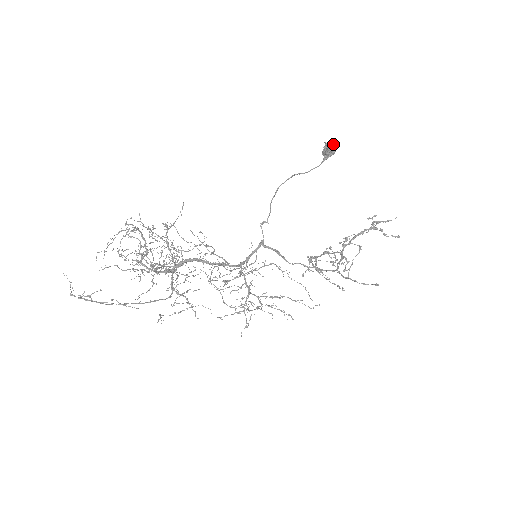
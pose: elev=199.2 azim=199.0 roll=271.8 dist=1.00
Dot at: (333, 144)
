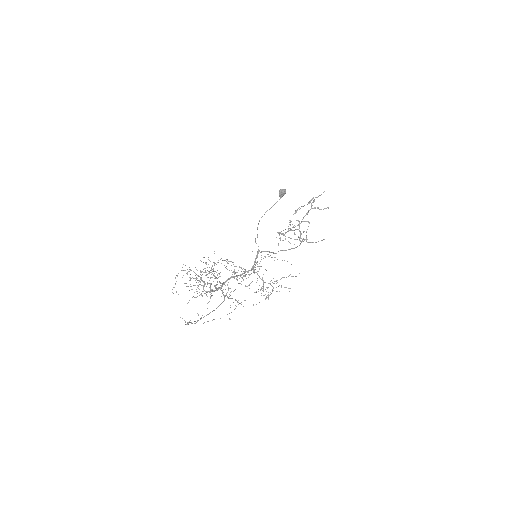
Dot at: (284, 190)
